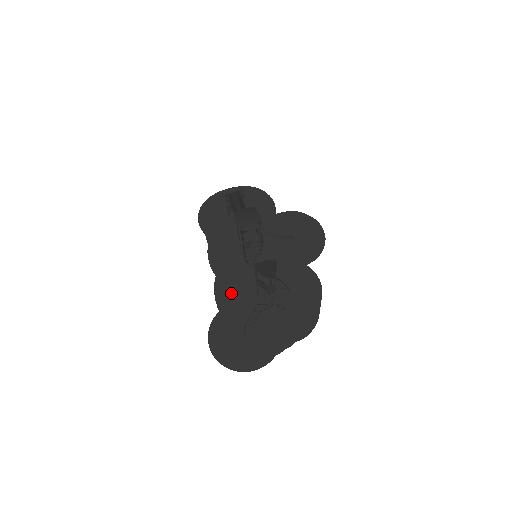
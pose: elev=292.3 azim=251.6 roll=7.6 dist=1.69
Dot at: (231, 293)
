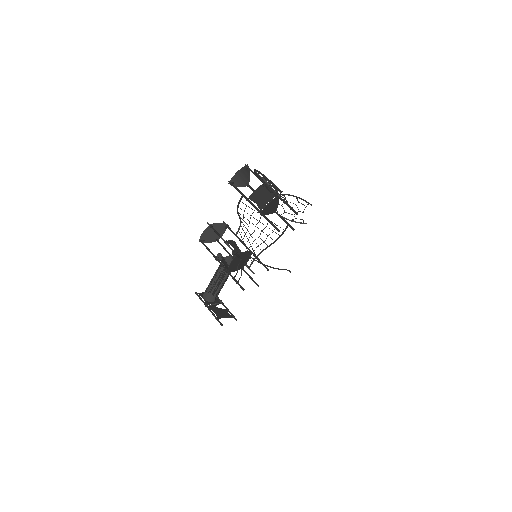
Dot at: occluded
